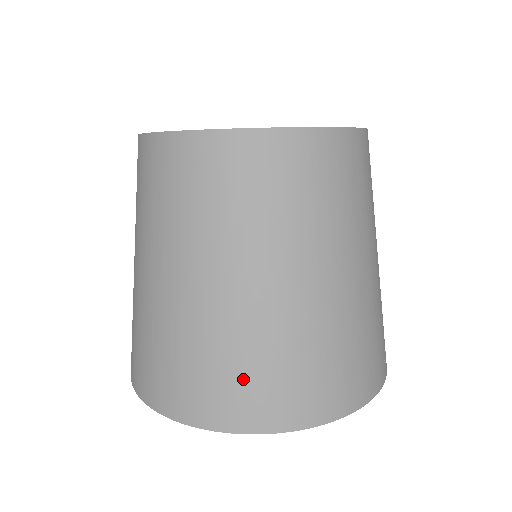
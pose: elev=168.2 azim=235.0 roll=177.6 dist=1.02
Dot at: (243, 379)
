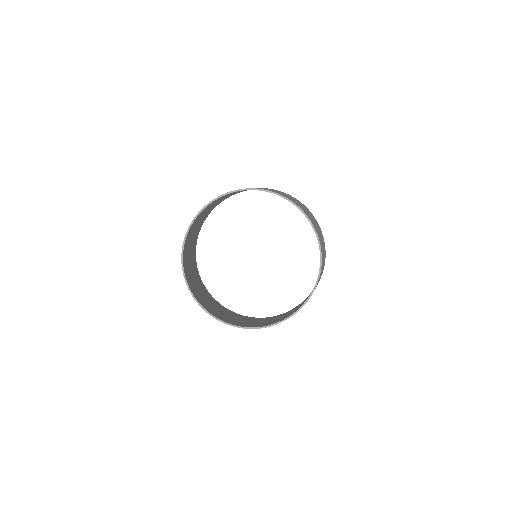
Dot at: occluded
